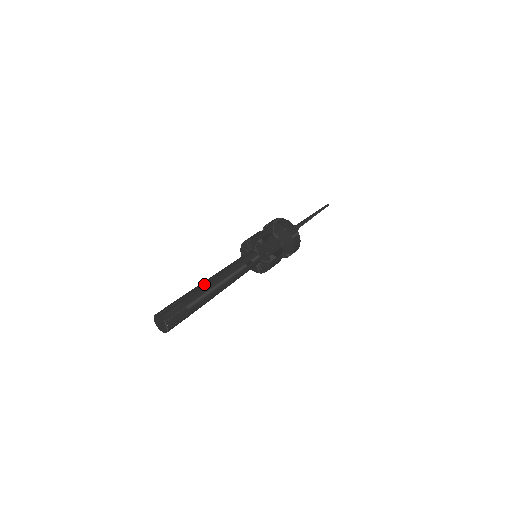
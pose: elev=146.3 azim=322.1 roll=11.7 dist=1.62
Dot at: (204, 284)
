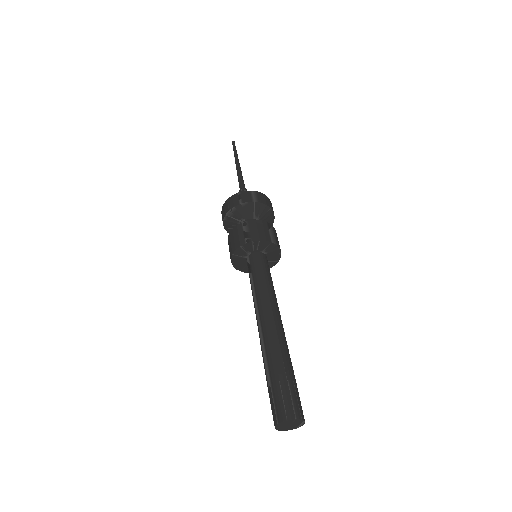
Dot at: (280, 337)
